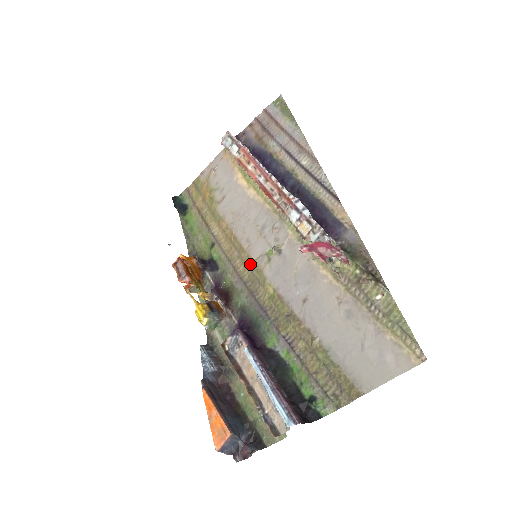
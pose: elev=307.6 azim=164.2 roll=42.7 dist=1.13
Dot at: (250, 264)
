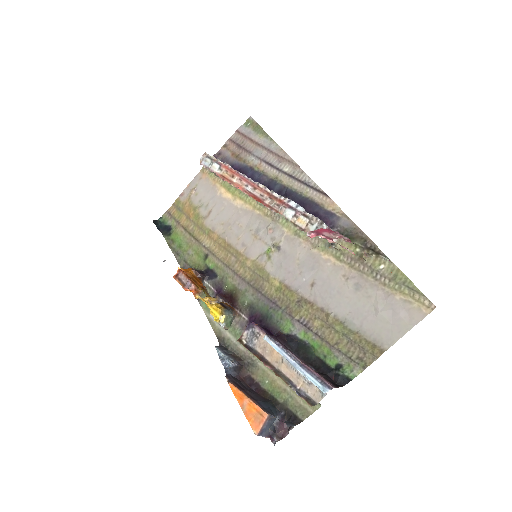
Dot at: (250, 265)
